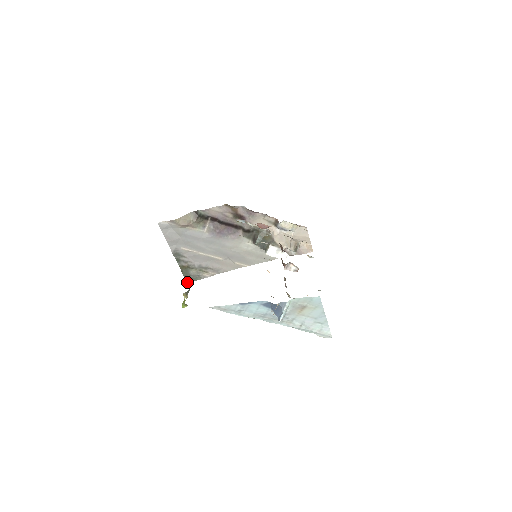
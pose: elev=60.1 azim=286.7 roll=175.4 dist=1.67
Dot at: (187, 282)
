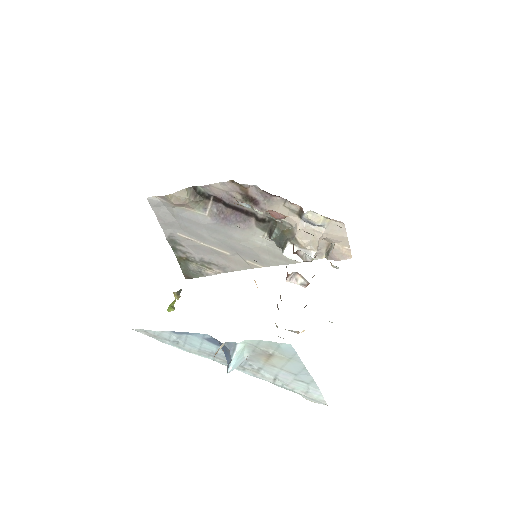
Dot at: (186, 278)
